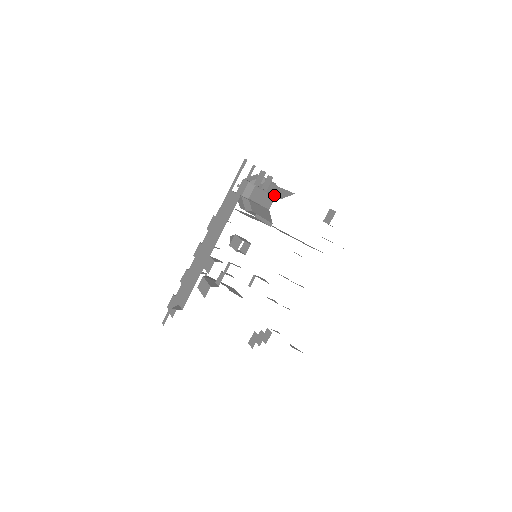
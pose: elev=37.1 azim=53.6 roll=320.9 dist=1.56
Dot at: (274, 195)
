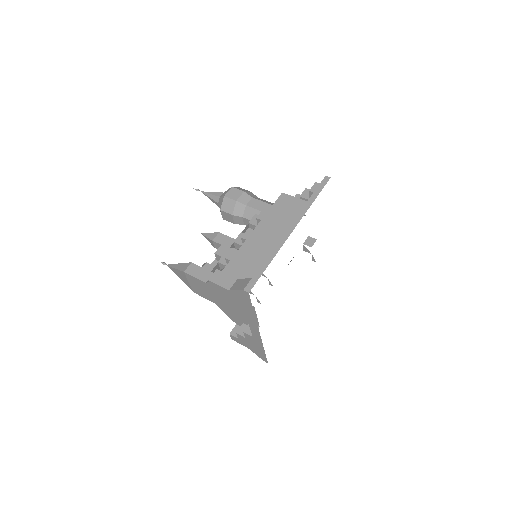
Dot at: occluded
